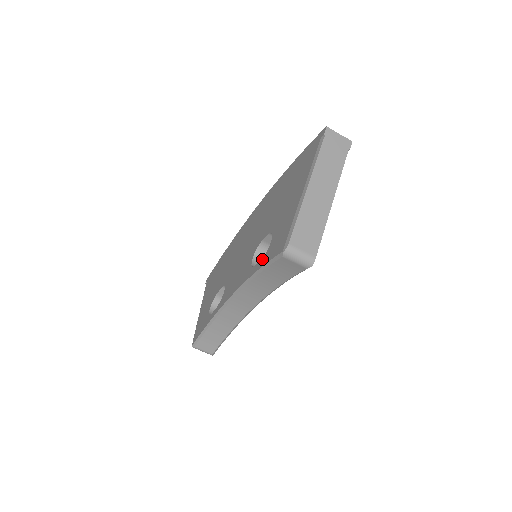
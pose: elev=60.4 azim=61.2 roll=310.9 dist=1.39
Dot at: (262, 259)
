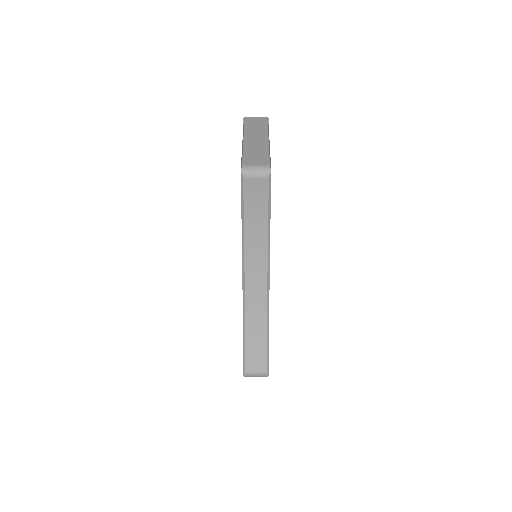
Dot at: occluded
